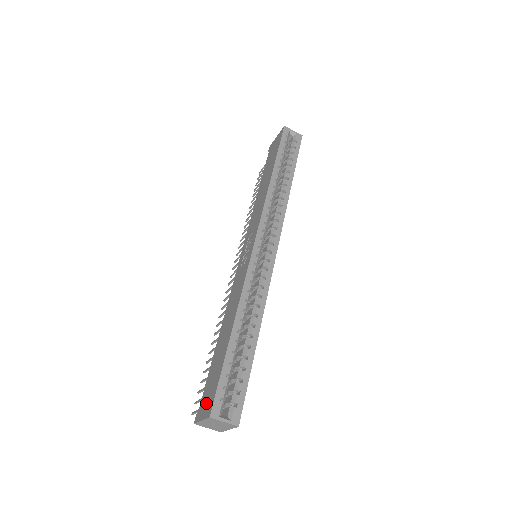
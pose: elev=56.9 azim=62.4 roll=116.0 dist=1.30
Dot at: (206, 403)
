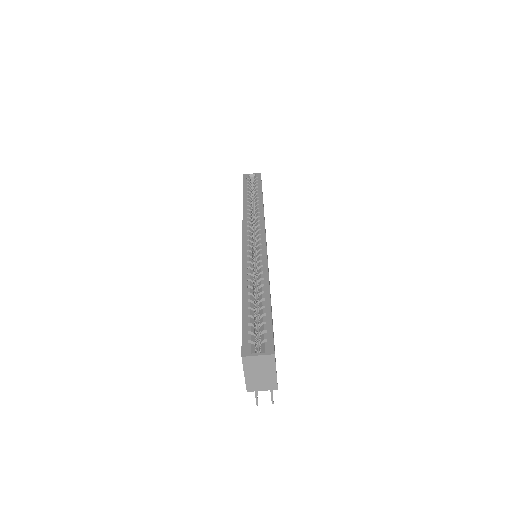
Dot at: occluded
